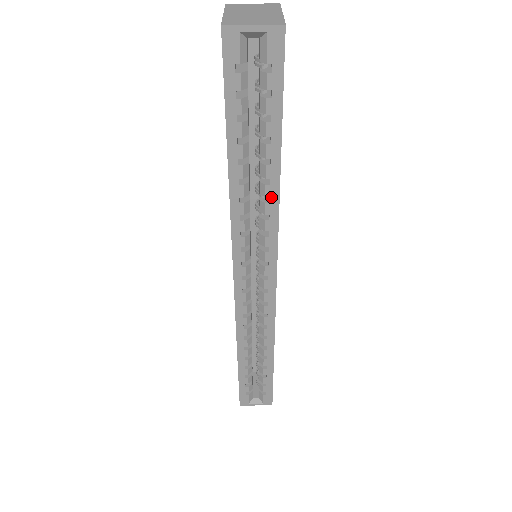
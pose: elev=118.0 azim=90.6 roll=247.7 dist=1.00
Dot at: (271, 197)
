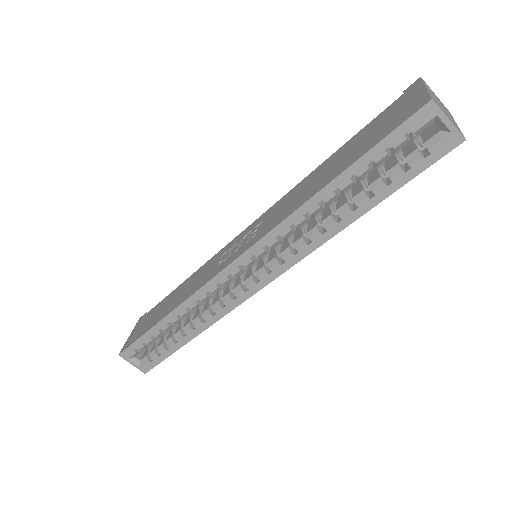
Dot at: (328, 231)
